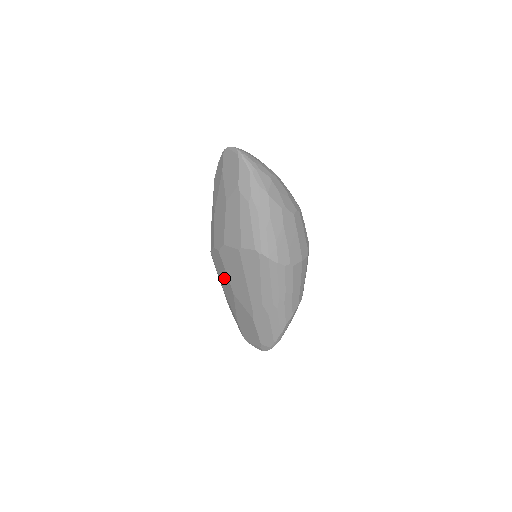
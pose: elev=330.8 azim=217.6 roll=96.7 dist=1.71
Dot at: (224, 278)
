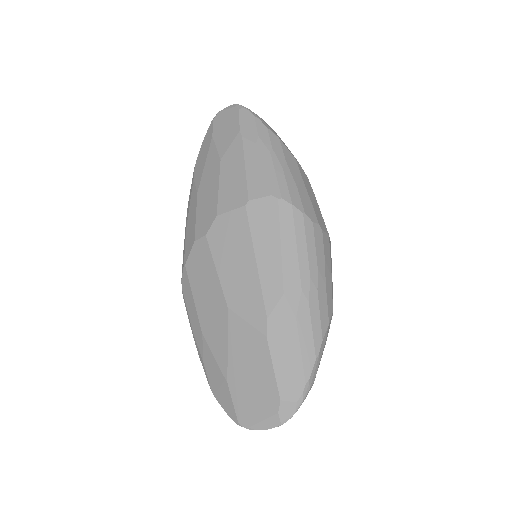
Dot at: (209, 292)
